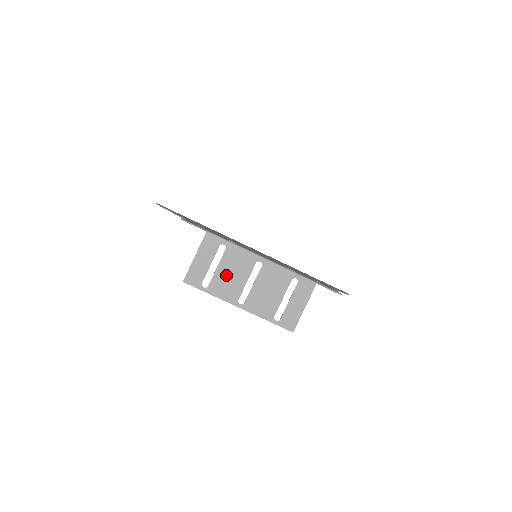
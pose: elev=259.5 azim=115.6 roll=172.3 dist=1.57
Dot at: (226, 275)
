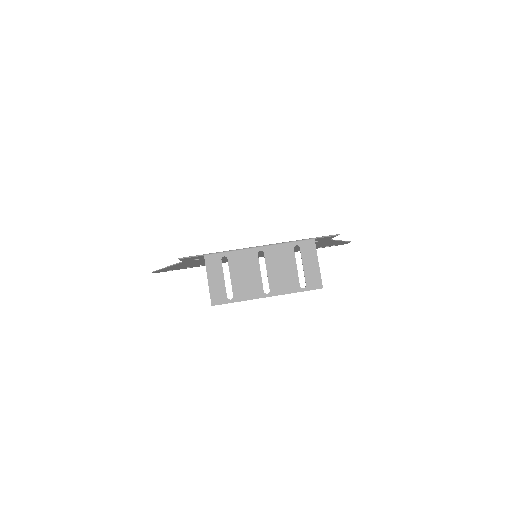
Dot at: (241, 278)
